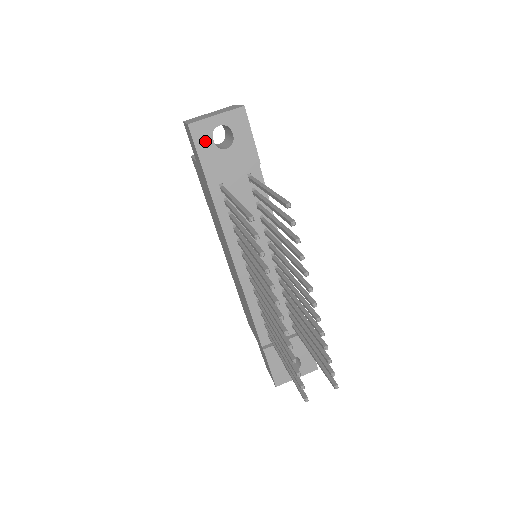
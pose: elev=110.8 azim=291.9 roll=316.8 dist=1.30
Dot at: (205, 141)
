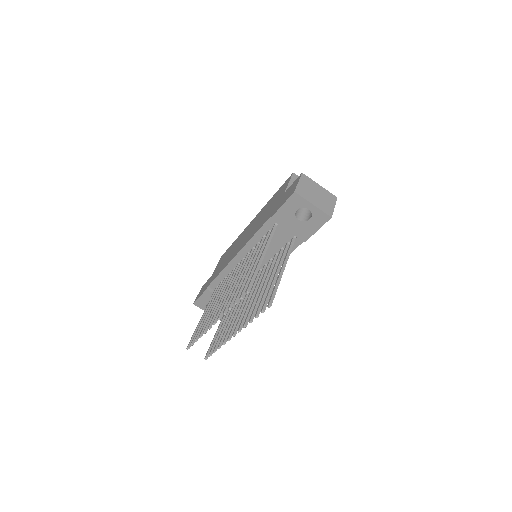
Dot at: (293, 206)
